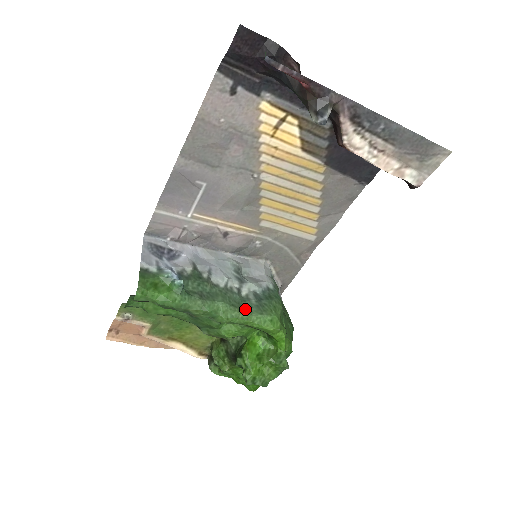
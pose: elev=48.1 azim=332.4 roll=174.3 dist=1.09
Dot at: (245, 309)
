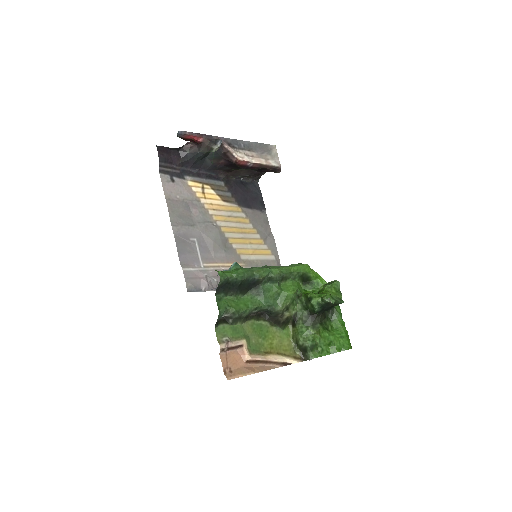
Dot at: occluded
